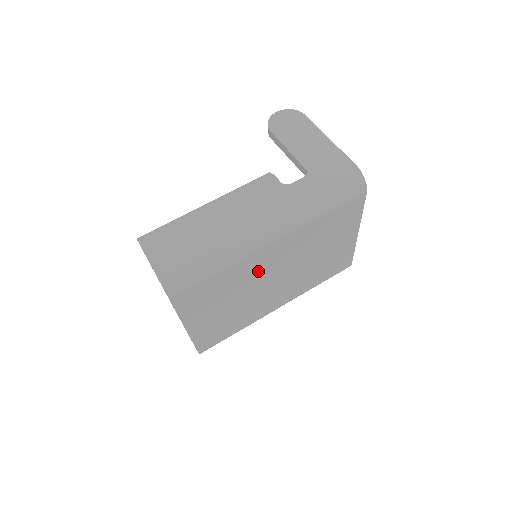
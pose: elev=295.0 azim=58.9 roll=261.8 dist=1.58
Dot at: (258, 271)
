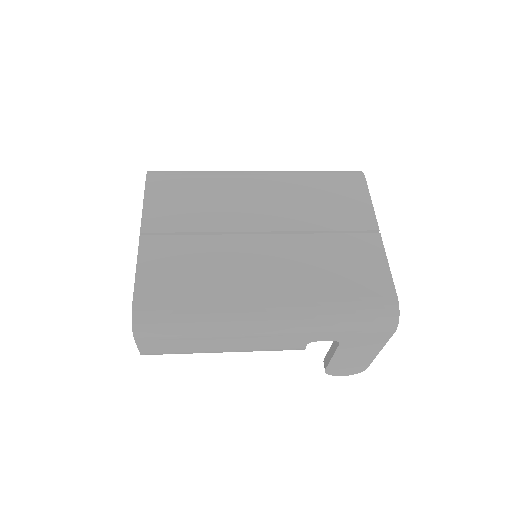
Dot at: (239, 203)
